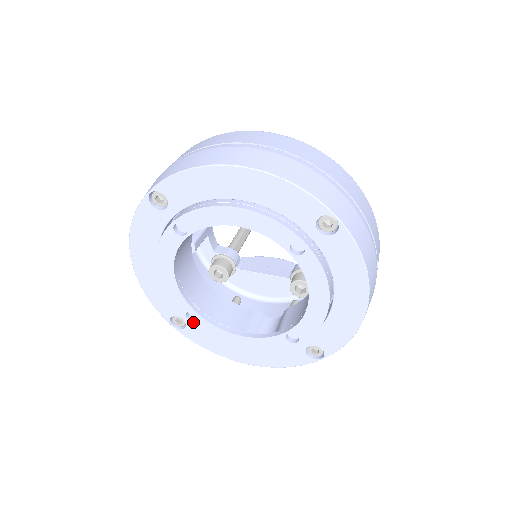
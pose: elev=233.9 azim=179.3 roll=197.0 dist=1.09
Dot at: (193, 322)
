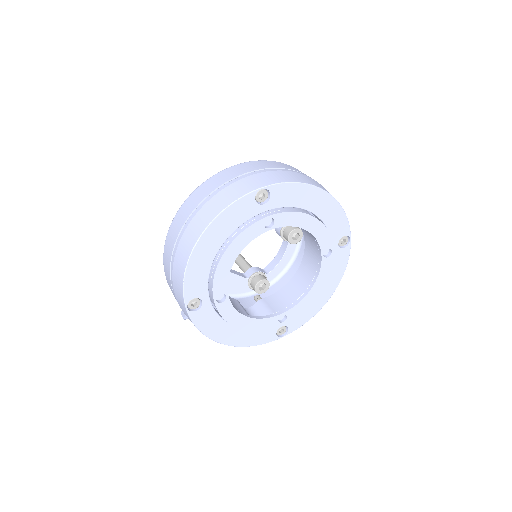
Dot at: (218, 303)
